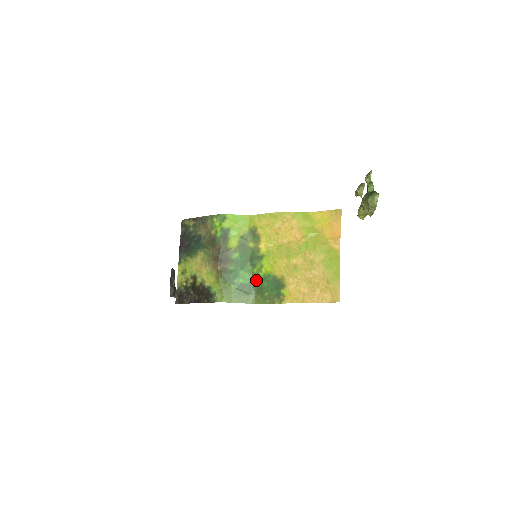
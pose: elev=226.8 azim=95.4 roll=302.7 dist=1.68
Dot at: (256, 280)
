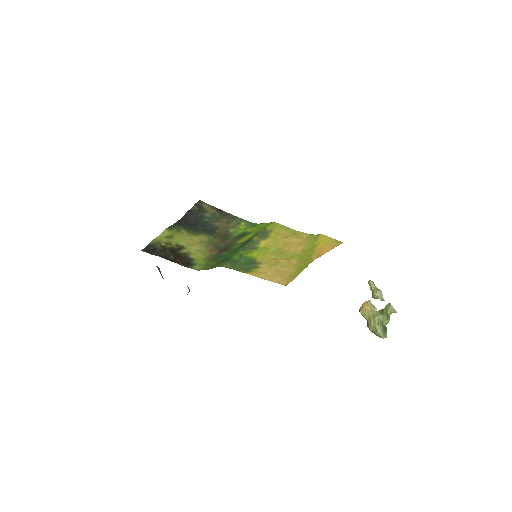
Dot at: (237, 257)
